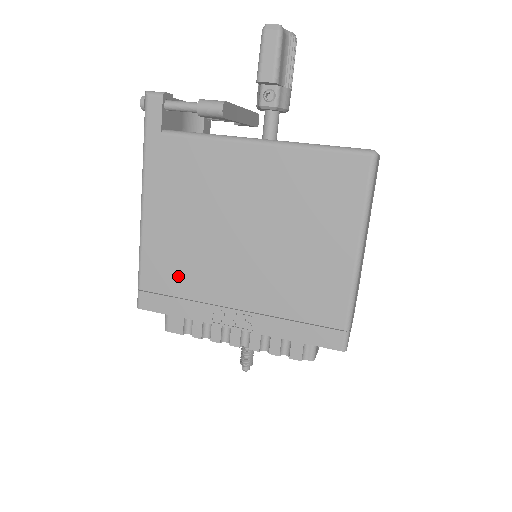
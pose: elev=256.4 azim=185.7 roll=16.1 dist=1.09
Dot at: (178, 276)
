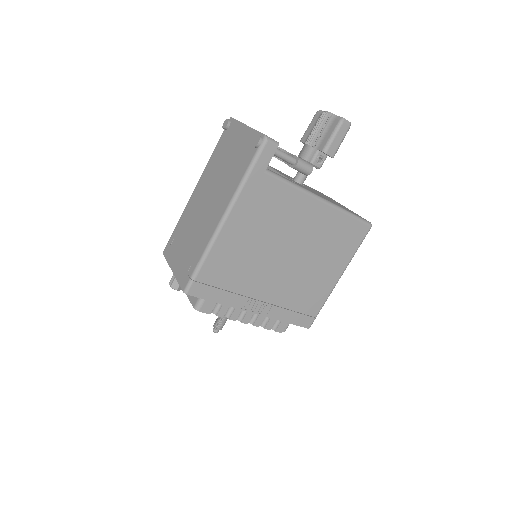
Dot at: (230, 275)
